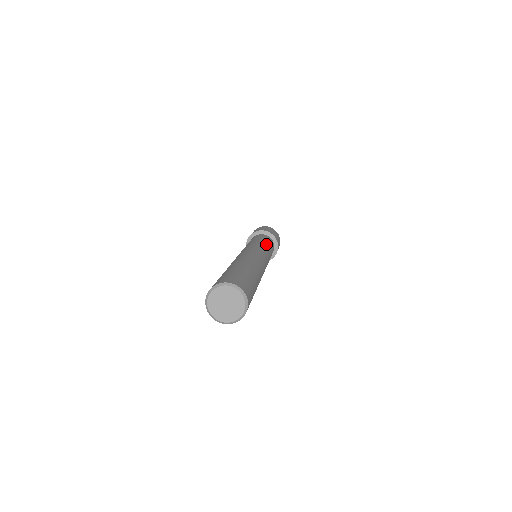
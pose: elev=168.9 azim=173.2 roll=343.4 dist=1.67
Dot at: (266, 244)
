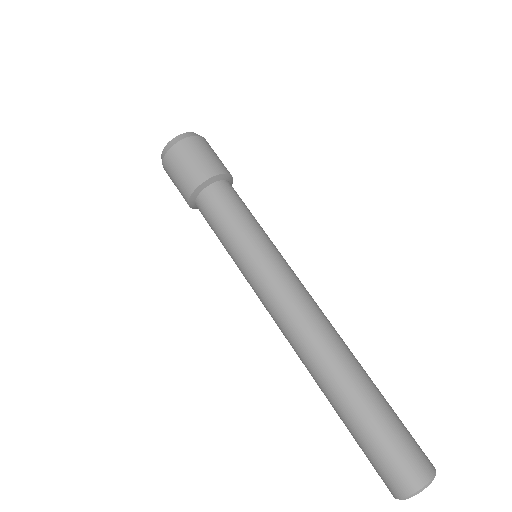
Dot at: (256, 233)
